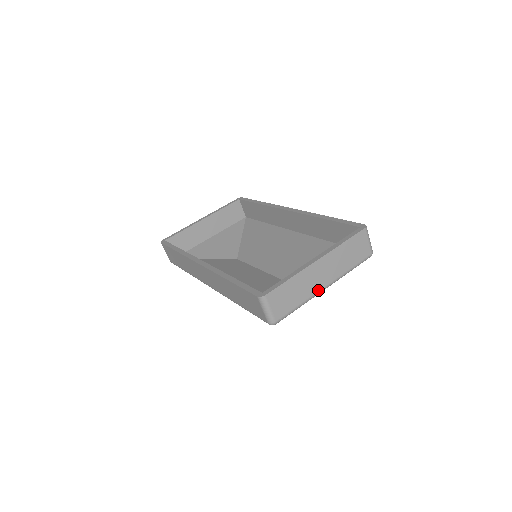
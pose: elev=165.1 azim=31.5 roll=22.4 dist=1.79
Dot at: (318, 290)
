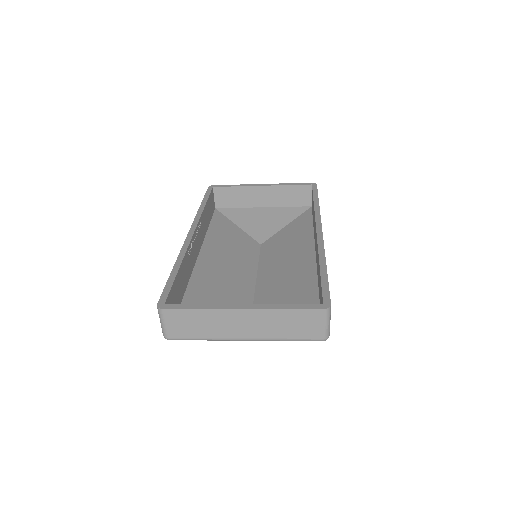
Dot at: (232, 337)
